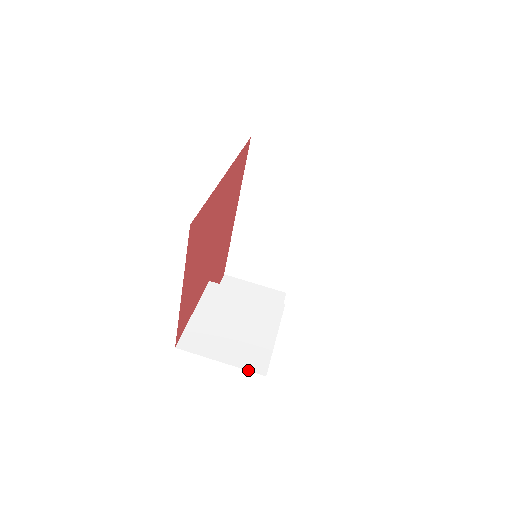
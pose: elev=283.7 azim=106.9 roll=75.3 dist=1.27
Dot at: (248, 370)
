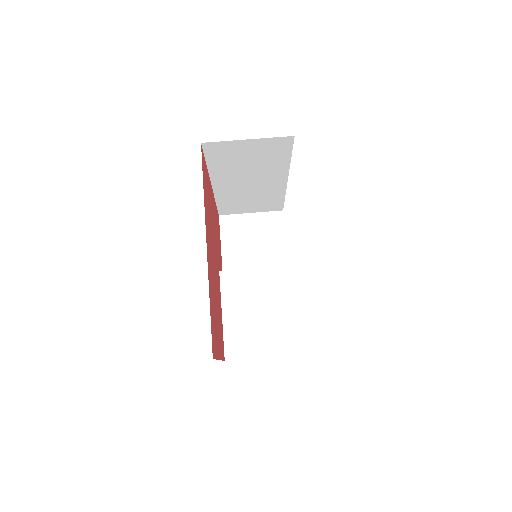
Dot at: (287, 355)
